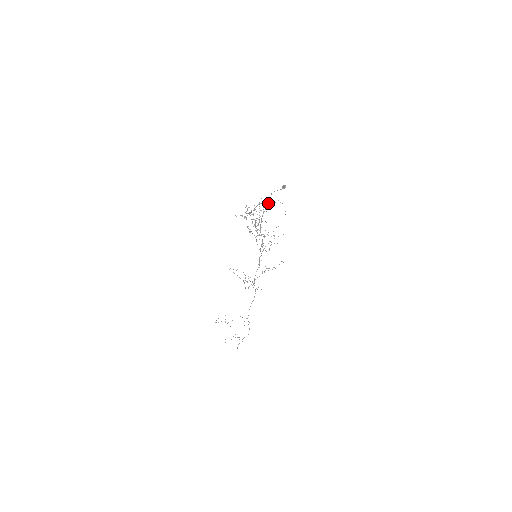
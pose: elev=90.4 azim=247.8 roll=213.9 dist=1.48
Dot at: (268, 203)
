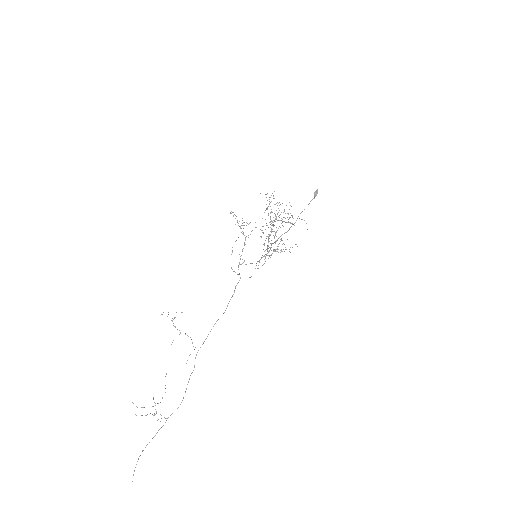
Dot at: (291, 226)
